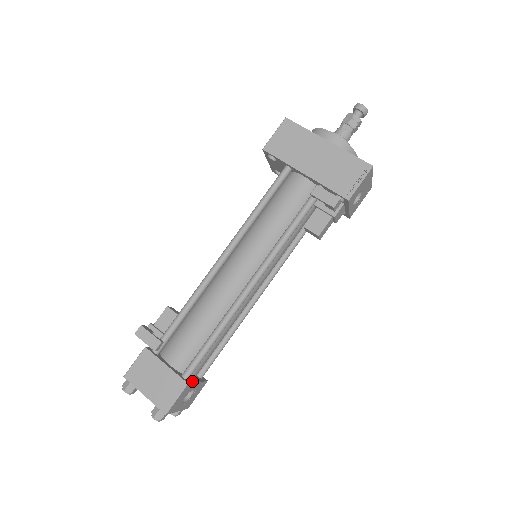
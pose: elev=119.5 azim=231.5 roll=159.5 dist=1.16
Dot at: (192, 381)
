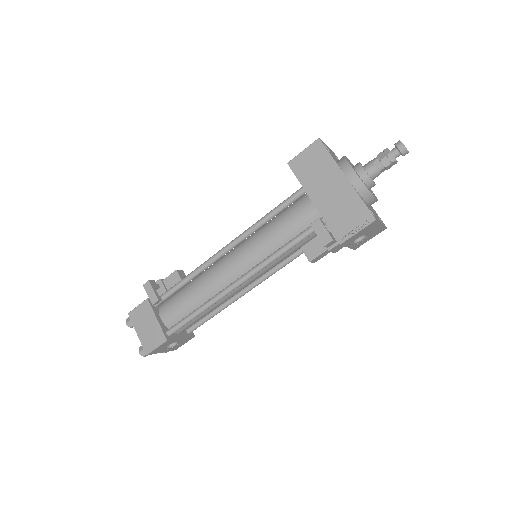
Dot at: (174, 337)
